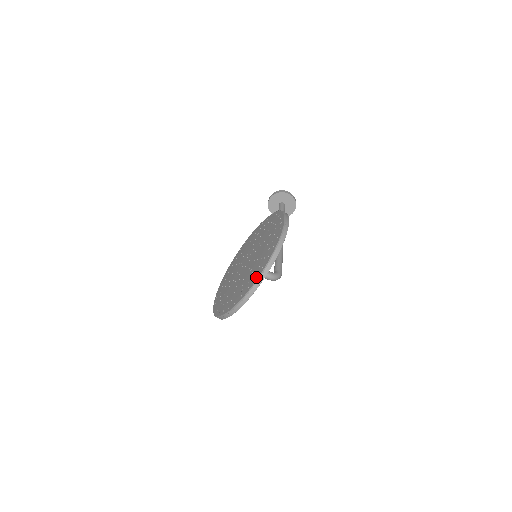
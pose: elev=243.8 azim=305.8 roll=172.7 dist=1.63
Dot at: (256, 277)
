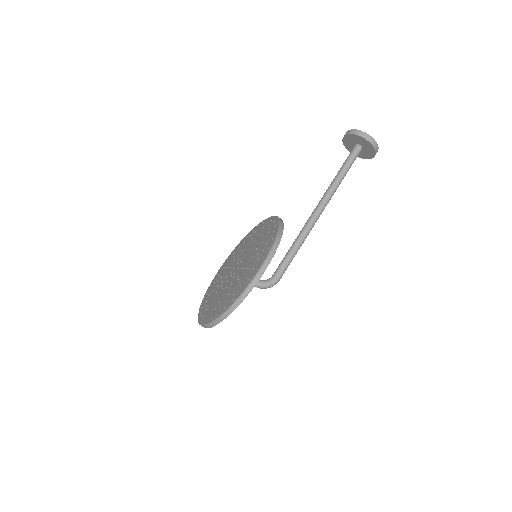
Dot at: (211, 318)
